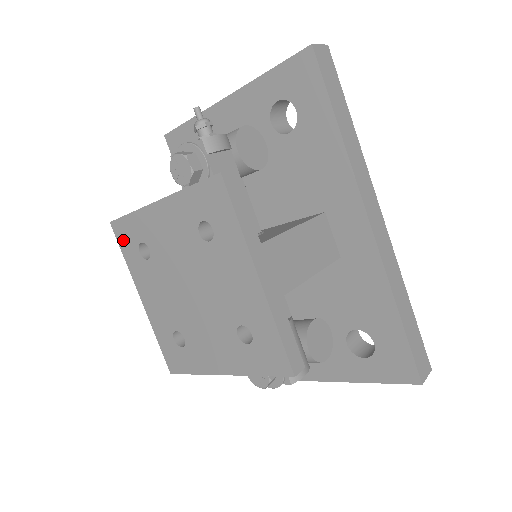
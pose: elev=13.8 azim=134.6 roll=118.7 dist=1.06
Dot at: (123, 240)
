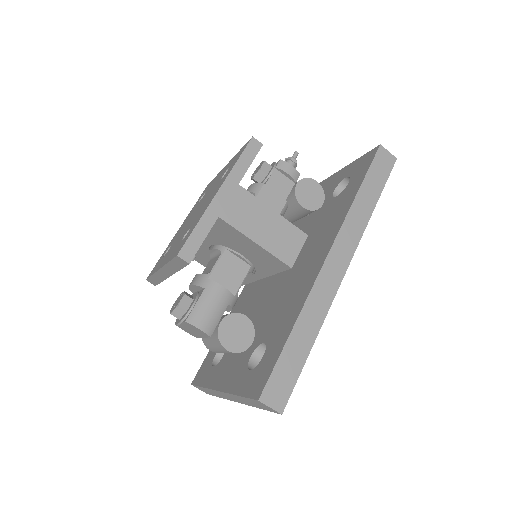
Dot at: (202, 194)
